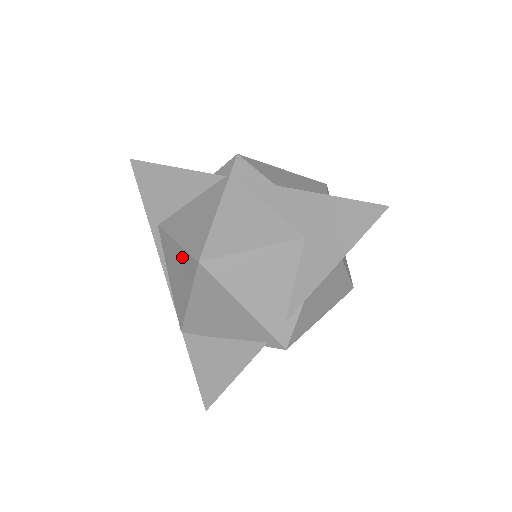
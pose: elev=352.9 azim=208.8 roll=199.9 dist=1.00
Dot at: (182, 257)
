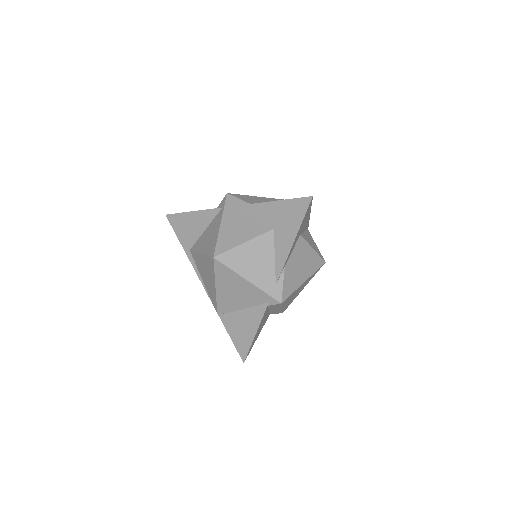
Dot at: (206, 261)
